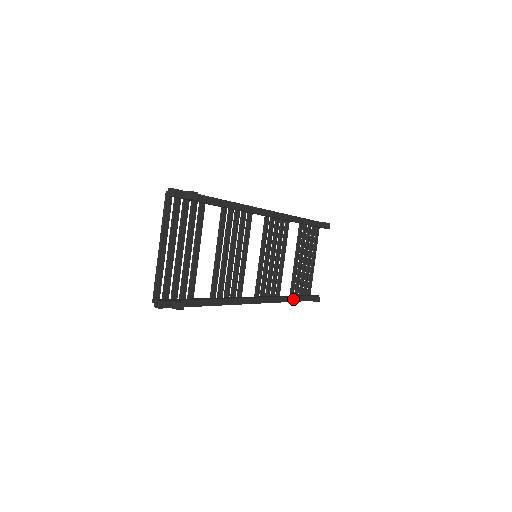
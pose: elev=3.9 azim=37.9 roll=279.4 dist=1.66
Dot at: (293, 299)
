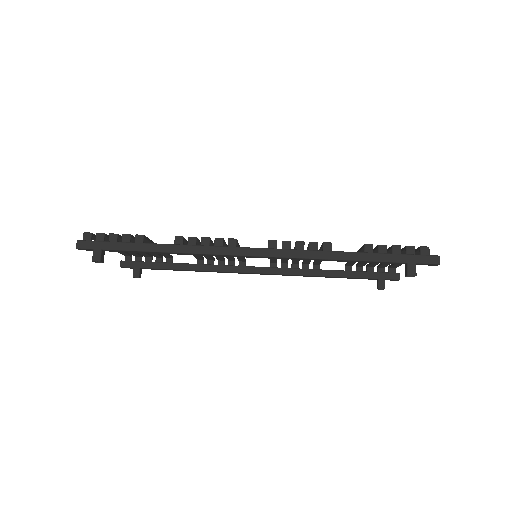
Dot at: (333, 277)
